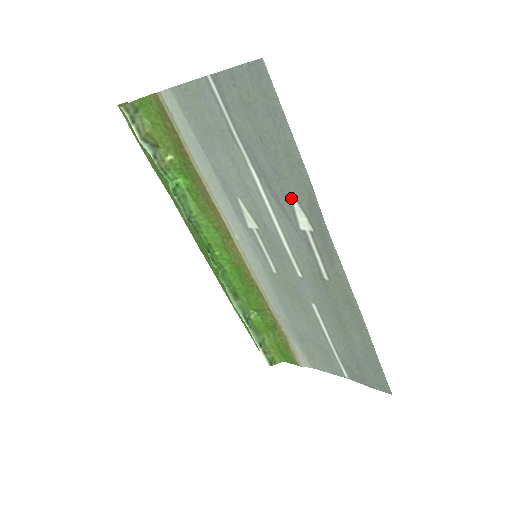
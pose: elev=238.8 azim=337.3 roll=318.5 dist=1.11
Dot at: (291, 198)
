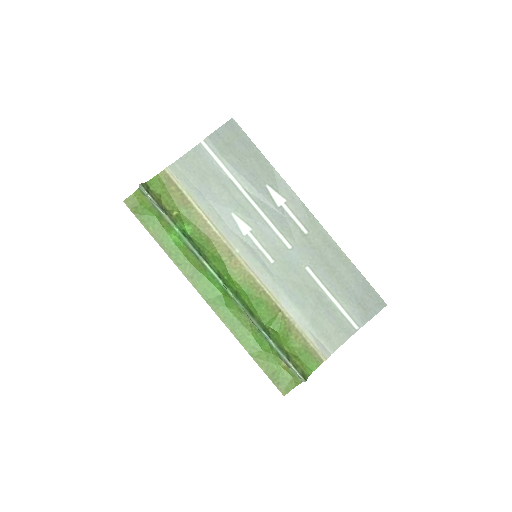
Dot at: (267, 187)
